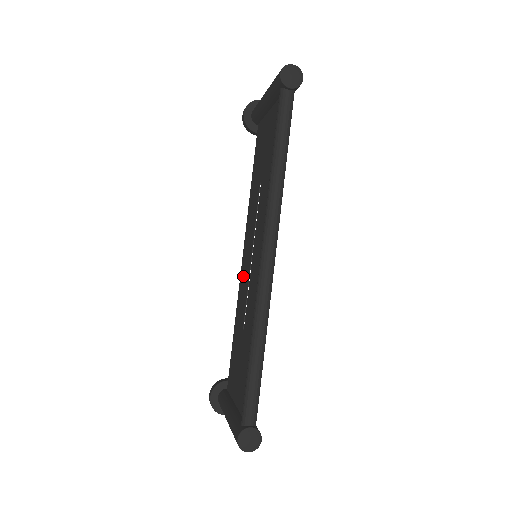
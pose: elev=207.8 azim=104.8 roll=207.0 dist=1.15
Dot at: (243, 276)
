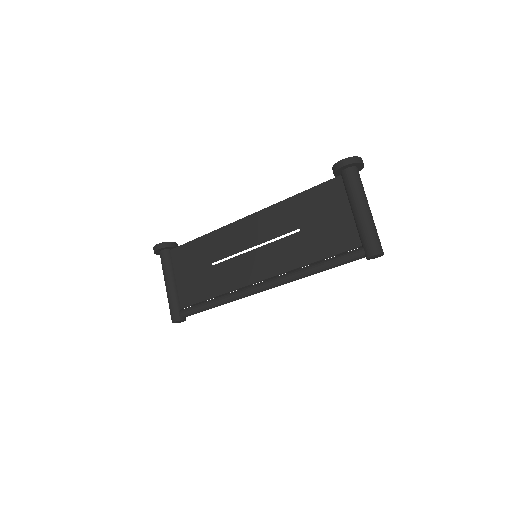
Dot at: (236, 233)
